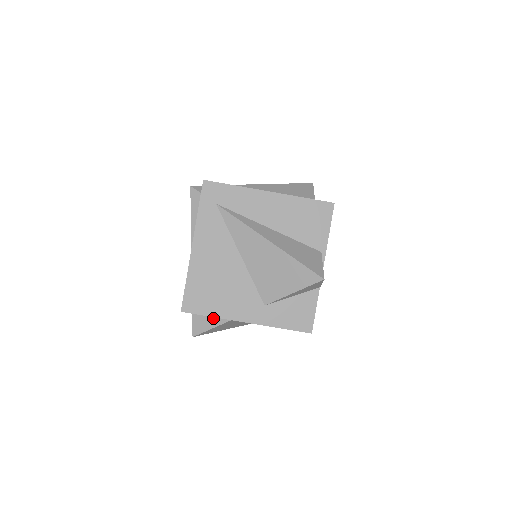
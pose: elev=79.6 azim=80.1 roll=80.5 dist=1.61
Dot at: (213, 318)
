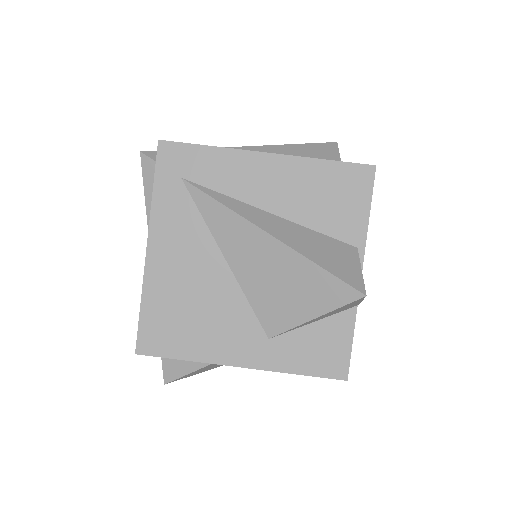
Dot at: occluded
